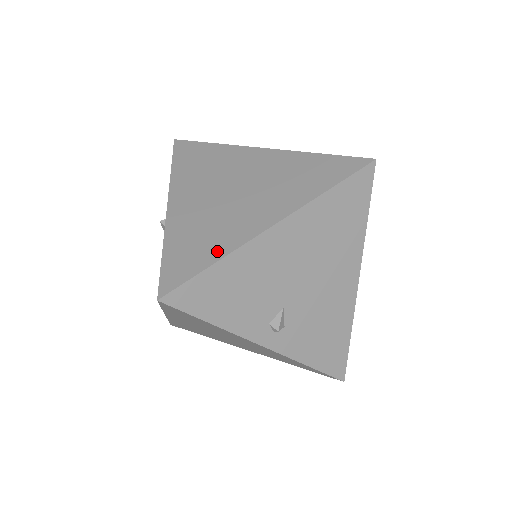
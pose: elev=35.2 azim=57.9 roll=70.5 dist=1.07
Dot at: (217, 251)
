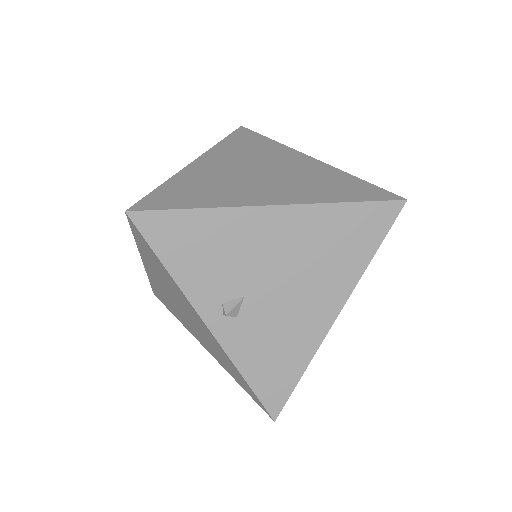
Dot at: (206, 202)
